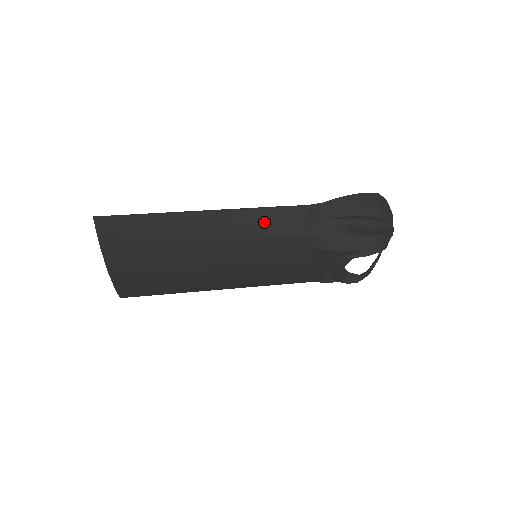
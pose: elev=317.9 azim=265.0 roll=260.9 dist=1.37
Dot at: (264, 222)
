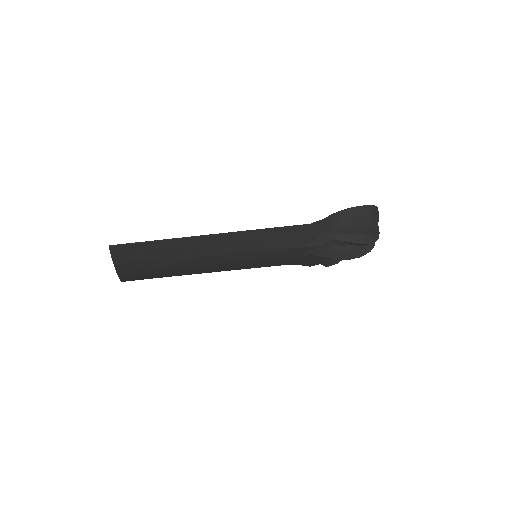
Dot at: (270, 239)
